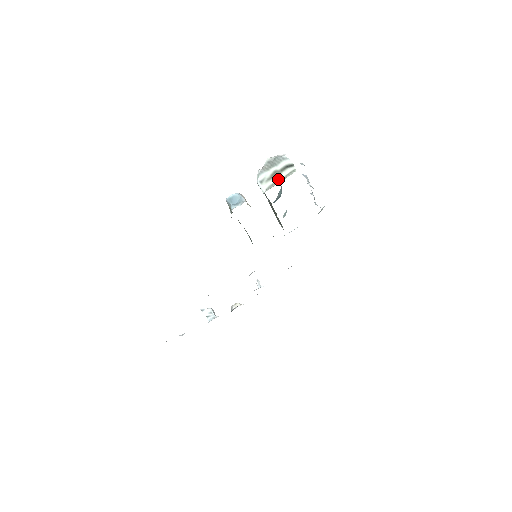
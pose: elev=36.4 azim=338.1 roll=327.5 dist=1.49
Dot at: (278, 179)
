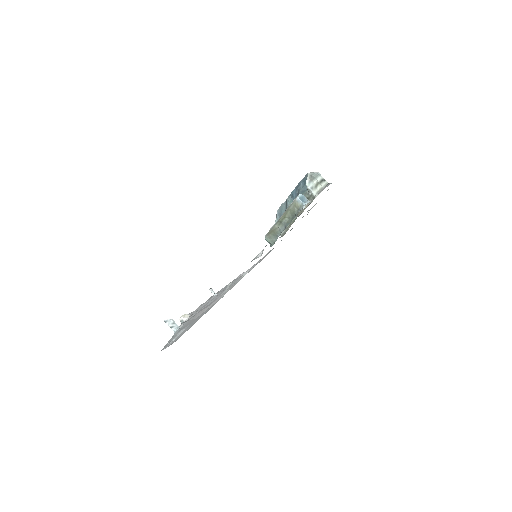
Dot at: (321, 188)
